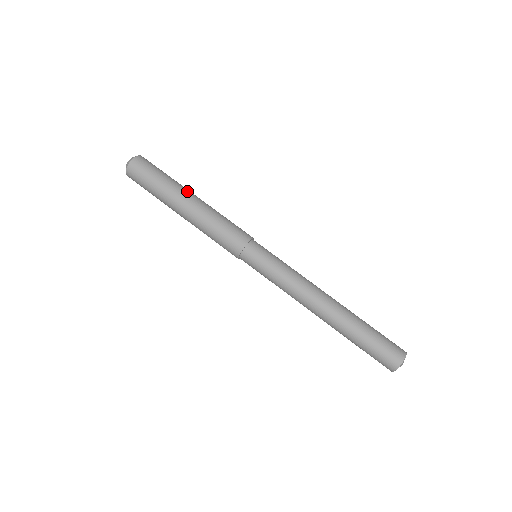
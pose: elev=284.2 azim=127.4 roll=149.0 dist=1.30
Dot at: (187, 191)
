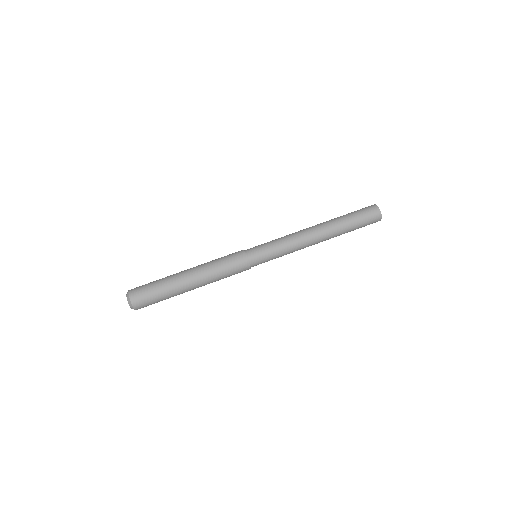
Dot at: (180, 273)
